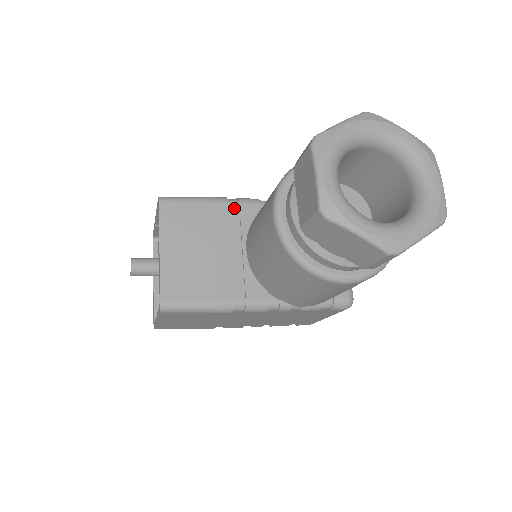
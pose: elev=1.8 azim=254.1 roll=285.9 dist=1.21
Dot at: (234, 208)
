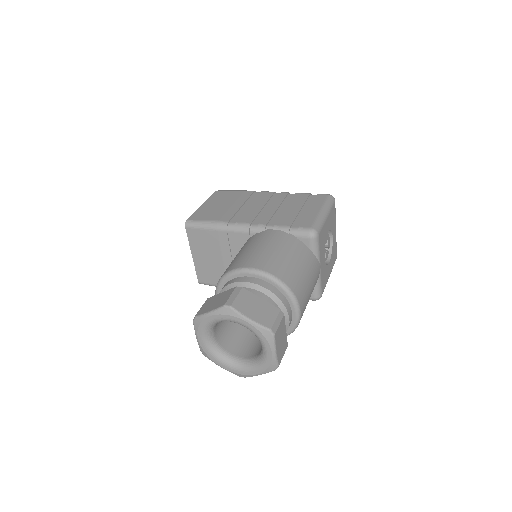
Dot at: (232, 234)
